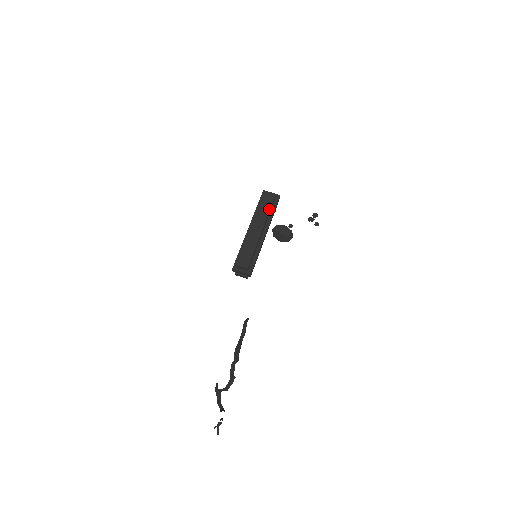
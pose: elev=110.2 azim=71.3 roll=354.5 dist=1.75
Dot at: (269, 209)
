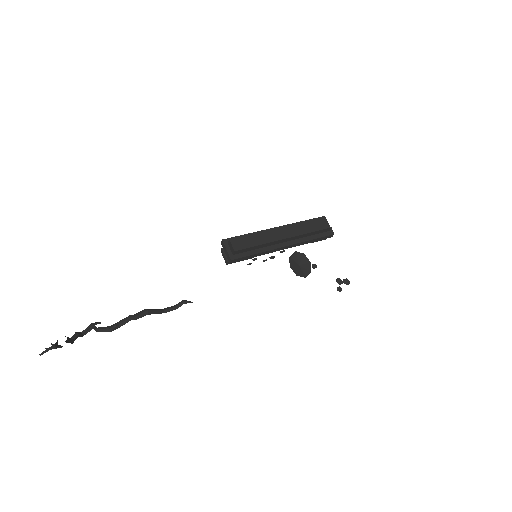
Dot at: (311, 233)
